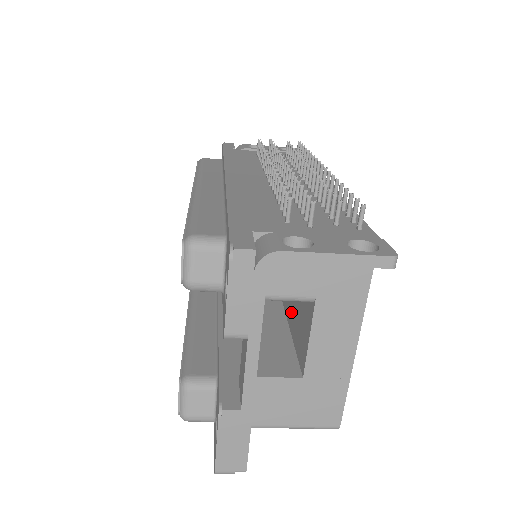
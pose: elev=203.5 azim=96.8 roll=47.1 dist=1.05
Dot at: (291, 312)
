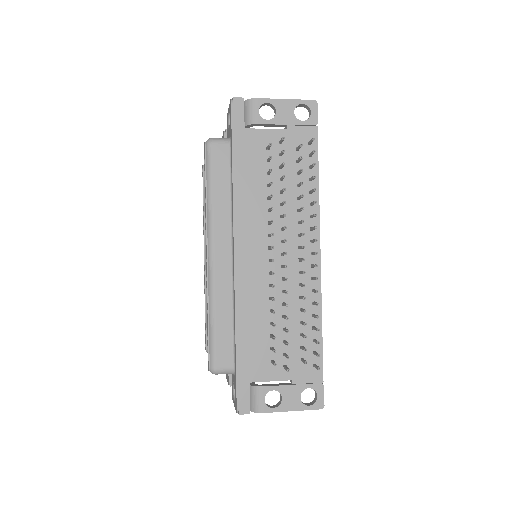
Dot at: occluded
